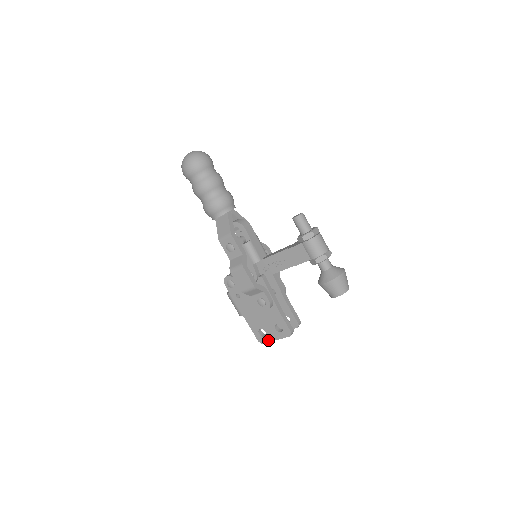
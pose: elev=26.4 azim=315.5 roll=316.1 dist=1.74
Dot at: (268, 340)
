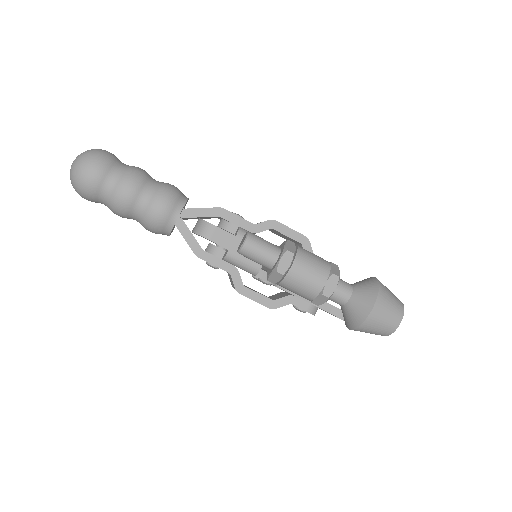
Dot at: occluded
